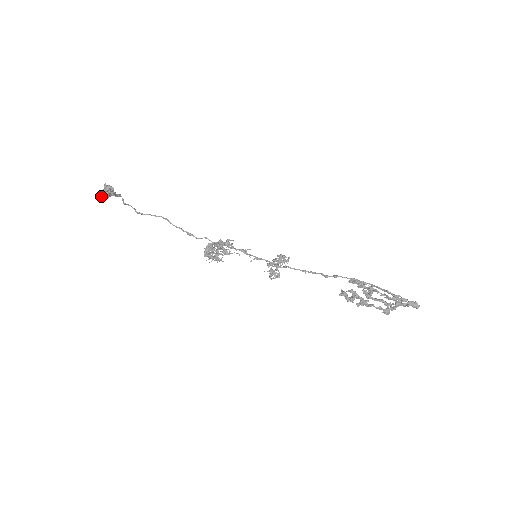
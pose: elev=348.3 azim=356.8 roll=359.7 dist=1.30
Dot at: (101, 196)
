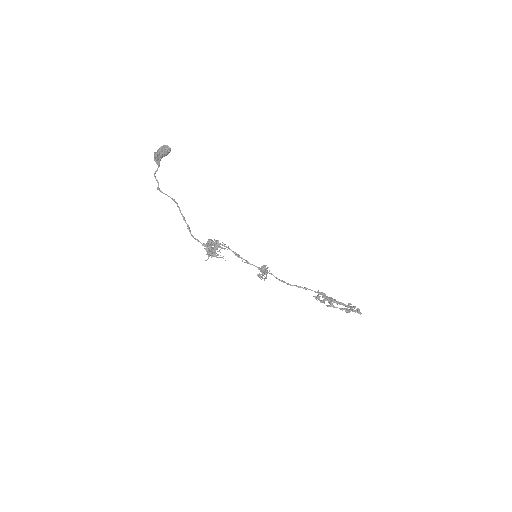
Dot at: (162, 151)
